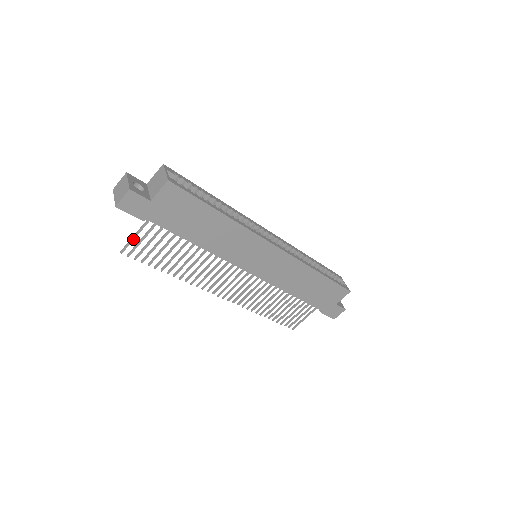
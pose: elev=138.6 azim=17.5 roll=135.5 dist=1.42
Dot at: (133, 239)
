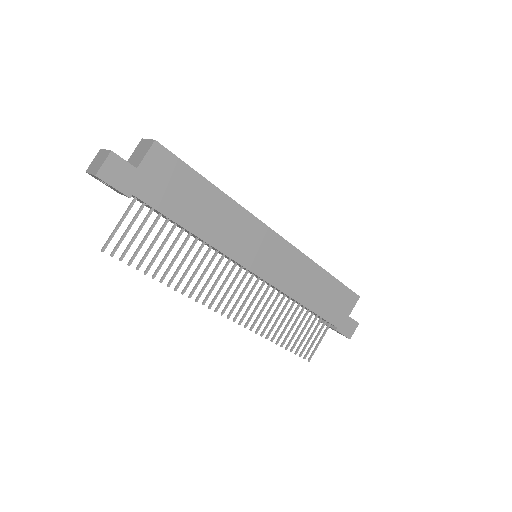
Dot at: (117, 229)
